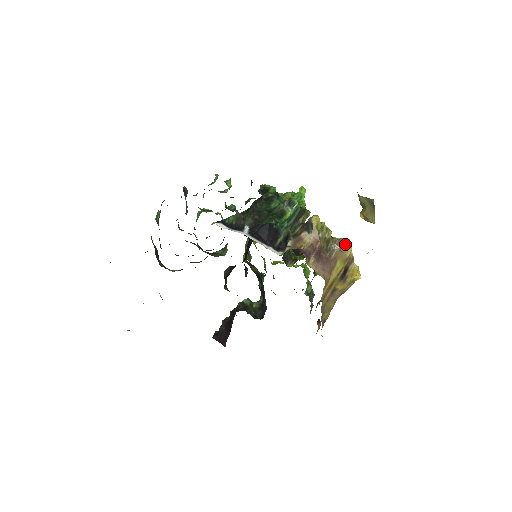
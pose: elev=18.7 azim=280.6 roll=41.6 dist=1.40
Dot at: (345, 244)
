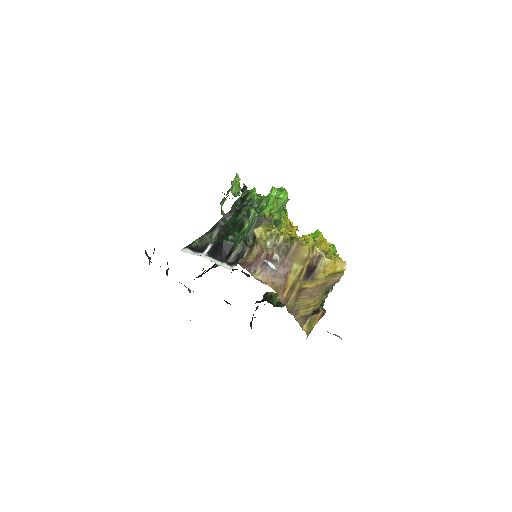
Dot at: (297, 247)
